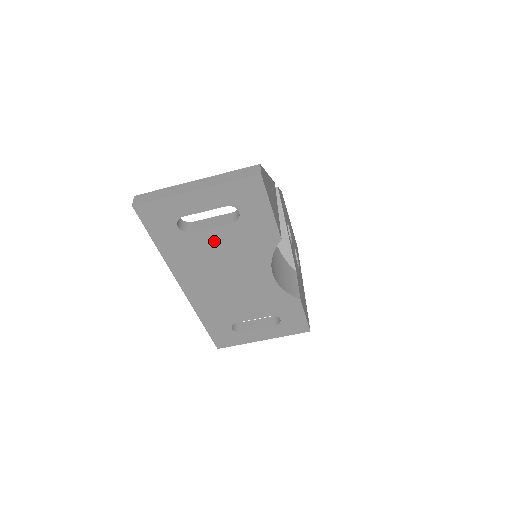
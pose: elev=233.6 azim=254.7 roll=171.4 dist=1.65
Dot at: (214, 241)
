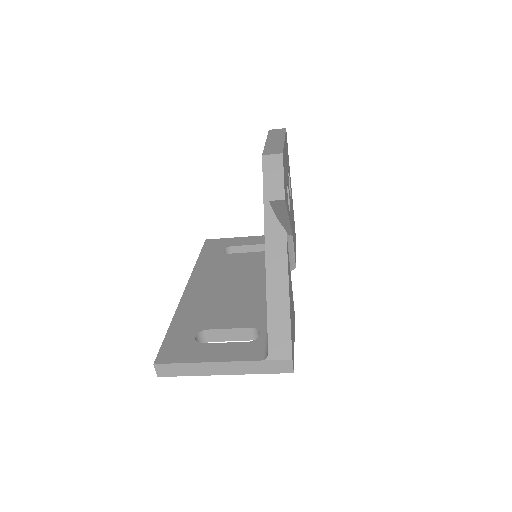
Dot at: occluded
